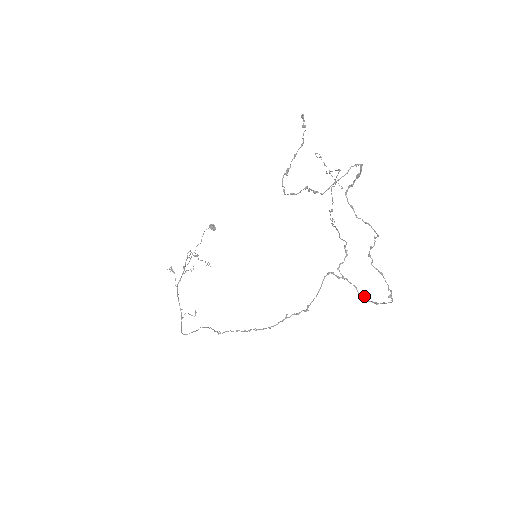
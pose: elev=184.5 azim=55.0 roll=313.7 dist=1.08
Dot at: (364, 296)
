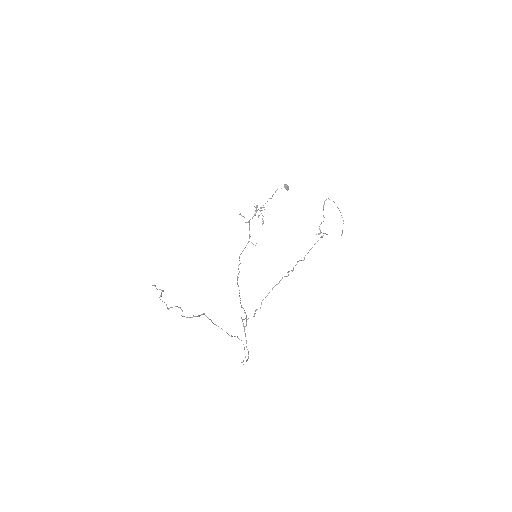
Dot at: (246, 347)
